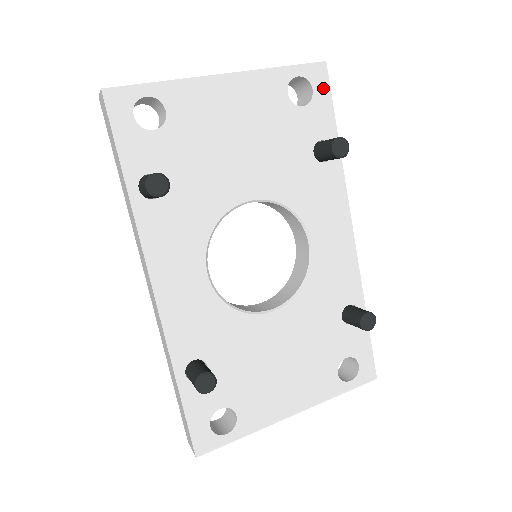
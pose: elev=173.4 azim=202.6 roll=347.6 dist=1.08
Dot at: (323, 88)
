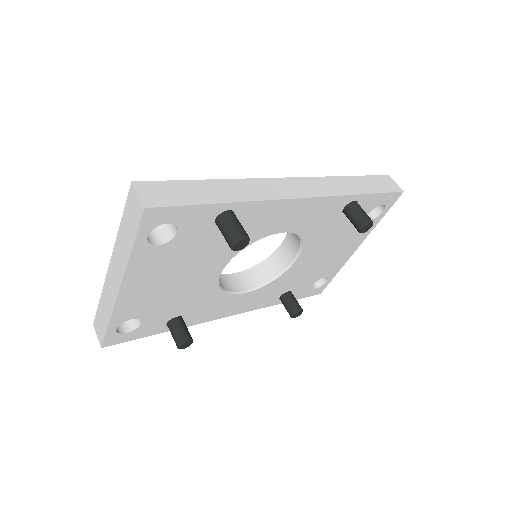
Dot at: (170, 213)
